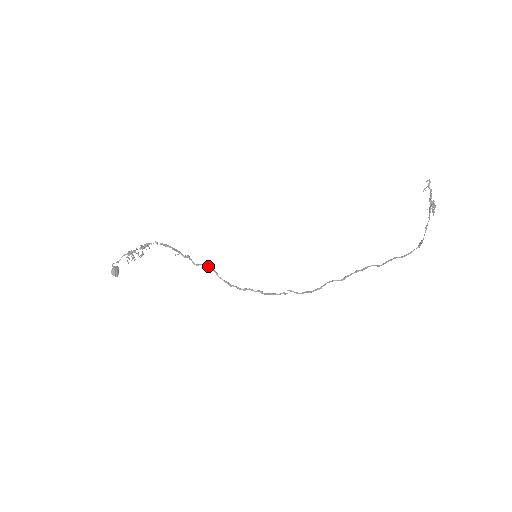
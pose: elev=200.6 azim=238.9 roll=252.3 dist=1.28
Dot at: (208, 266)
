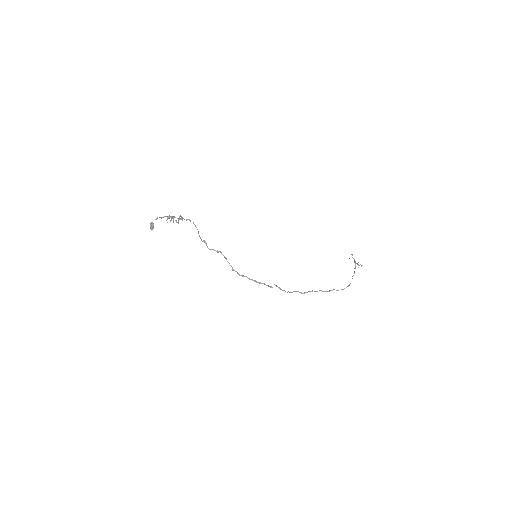
Dot at: (220, 251)
